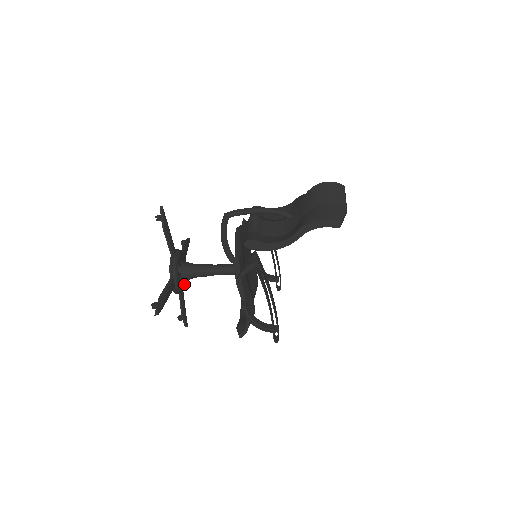
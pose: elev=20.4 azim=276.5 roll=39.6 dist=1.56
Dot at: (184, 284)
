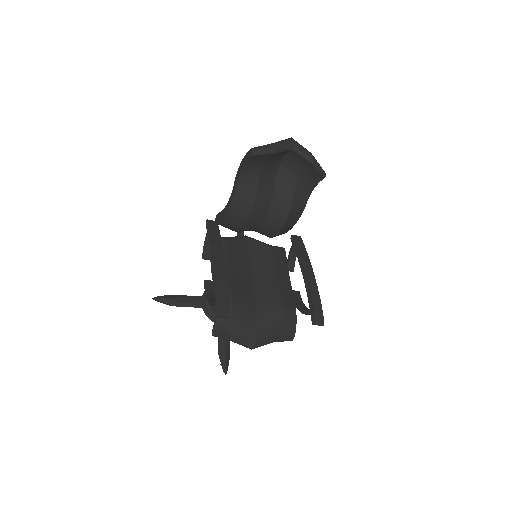
Dot at: occluded
